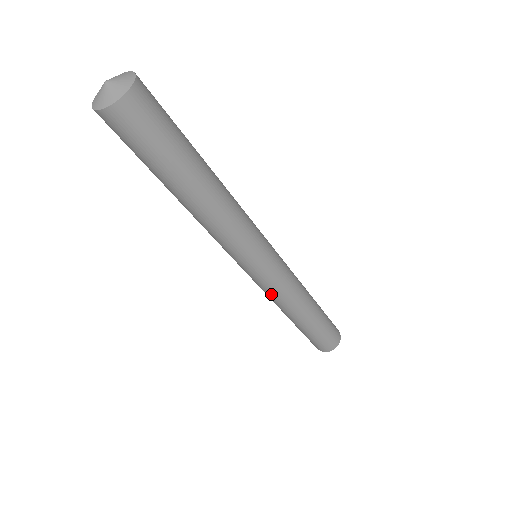
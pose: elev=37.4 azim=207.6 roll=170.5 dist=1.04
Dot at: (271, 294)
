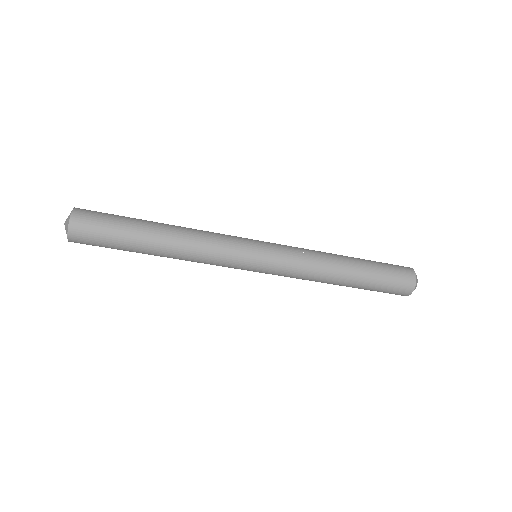
Dot at: occluded
